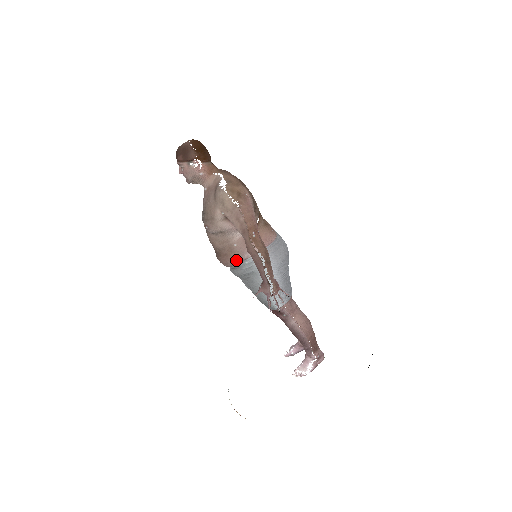
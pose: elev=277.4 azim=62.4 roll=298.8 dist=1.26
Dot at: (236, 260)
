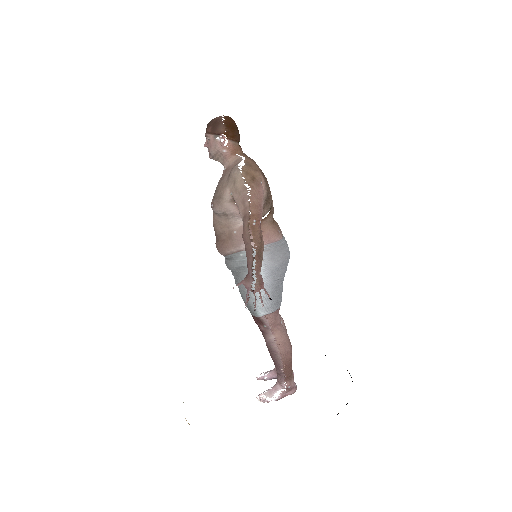
Dot at: (232, 249)
